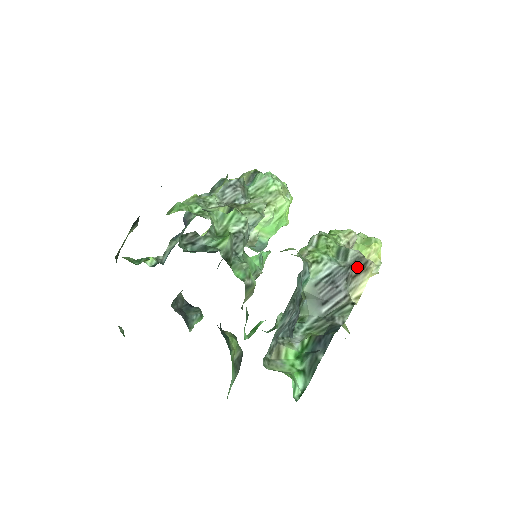
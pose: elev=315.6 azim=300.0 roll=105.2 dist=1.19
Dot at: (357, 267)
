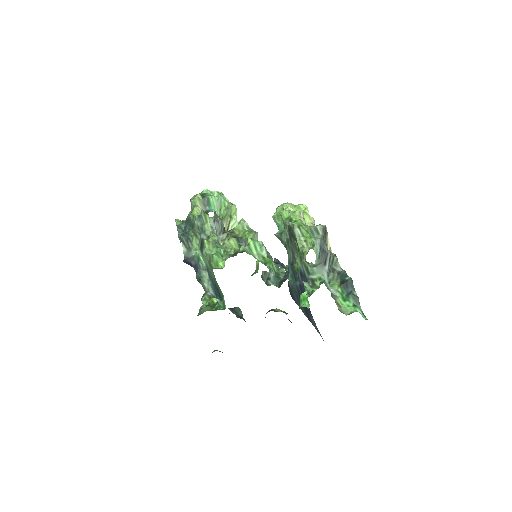
Dot at: (325, 234)
